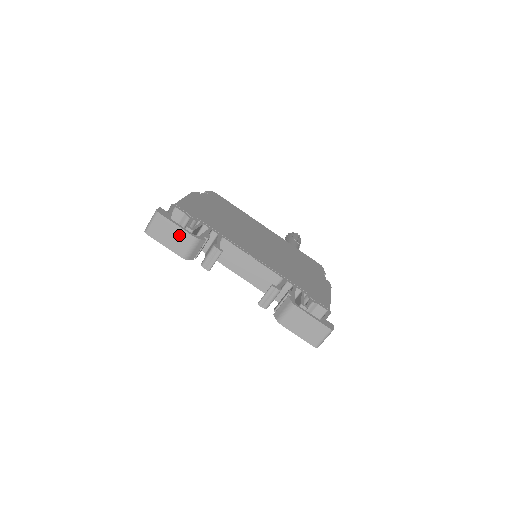
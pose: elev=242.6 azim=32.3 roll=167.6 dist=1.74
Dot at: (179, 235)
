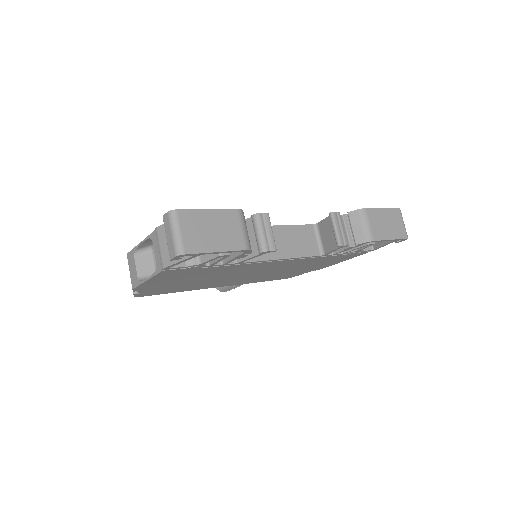
Dot at: (221, 221)
